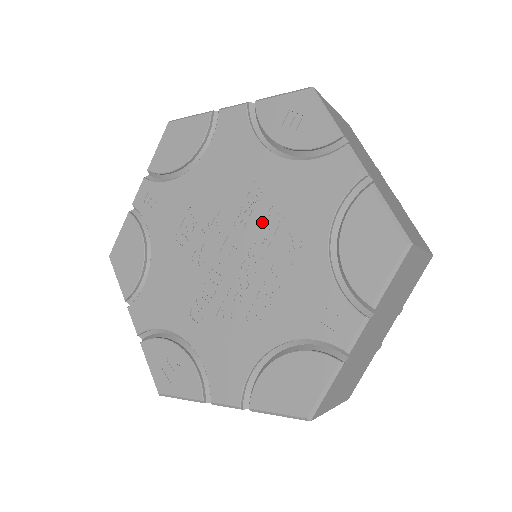
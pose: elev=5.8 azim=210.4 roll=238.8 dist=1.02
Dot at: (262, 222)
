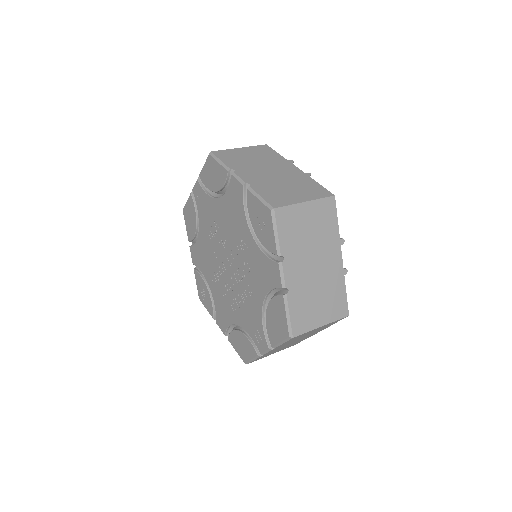
Dot at: (241, 264)
